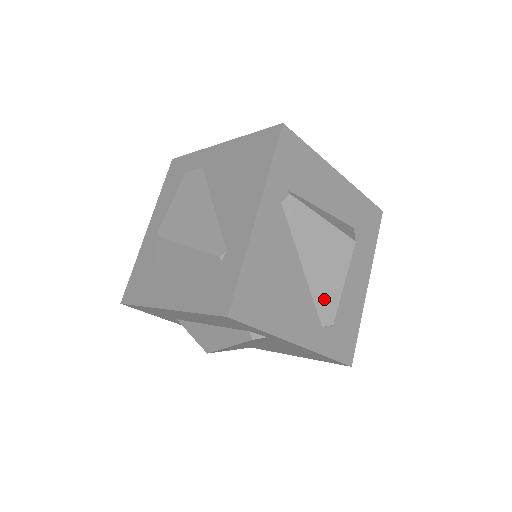
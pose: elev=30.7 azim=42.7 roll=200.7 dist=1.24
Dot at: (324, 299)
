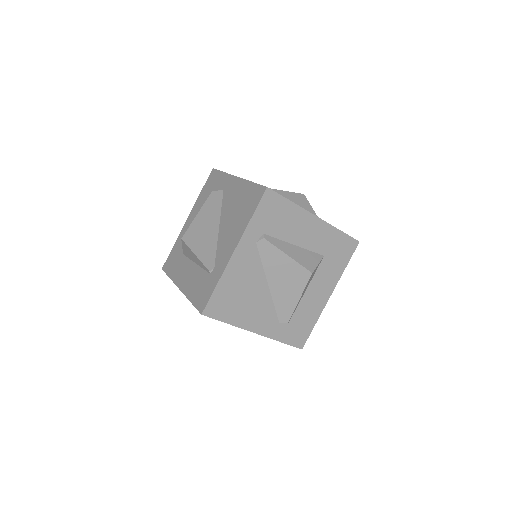
Dot at: (283, 306)
